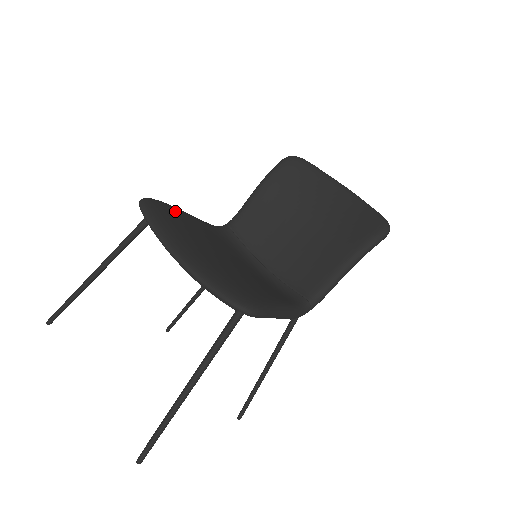
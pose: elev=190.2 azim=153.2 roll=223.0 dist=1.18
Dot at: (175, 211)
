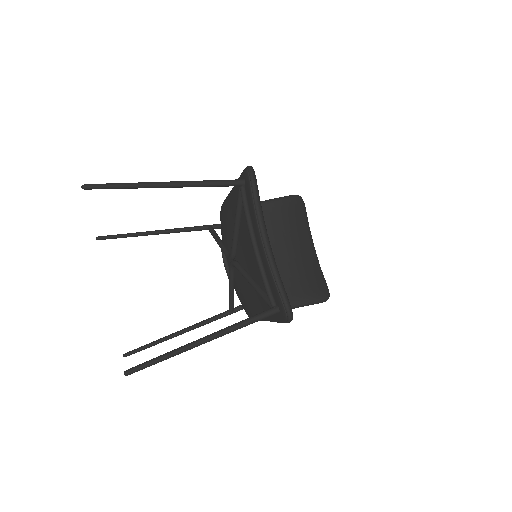
Dot at: occluded
